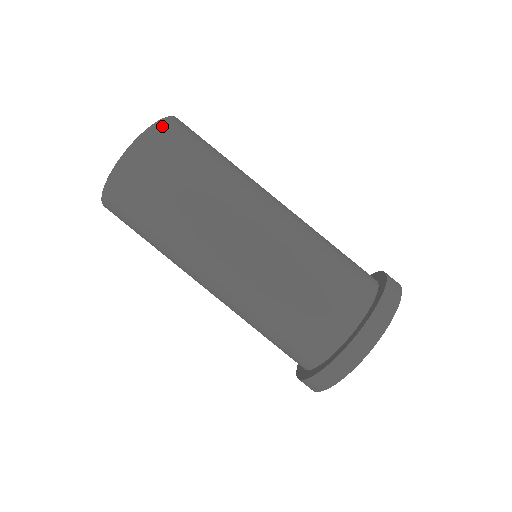
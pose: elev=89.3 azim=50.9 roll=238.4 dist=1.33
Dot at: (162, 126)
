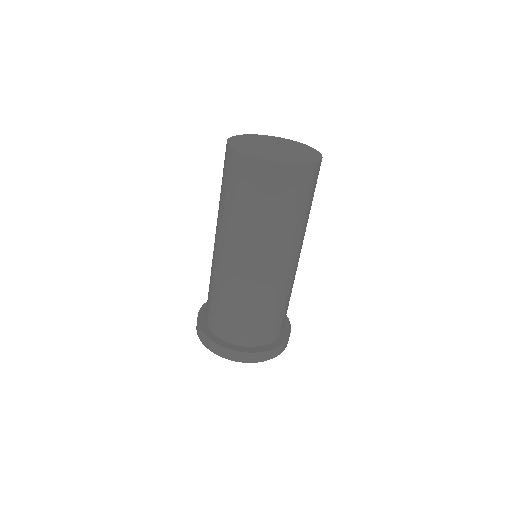
Dot at: (306, 170)
